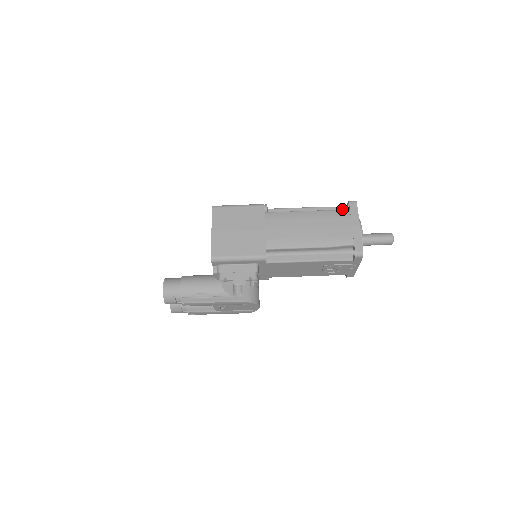
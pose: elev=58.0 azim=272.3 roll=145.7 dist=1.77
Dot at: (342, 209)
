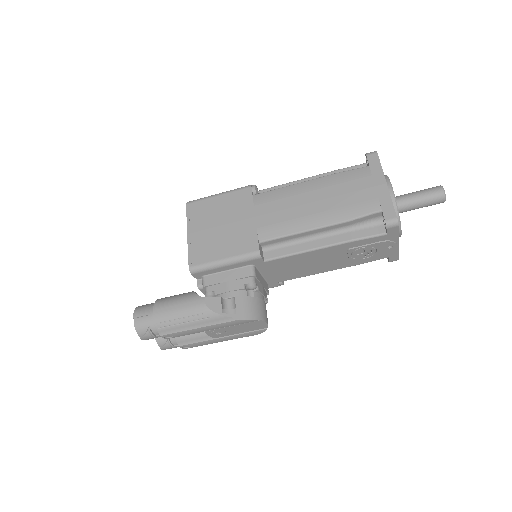
Dot at: occluded
